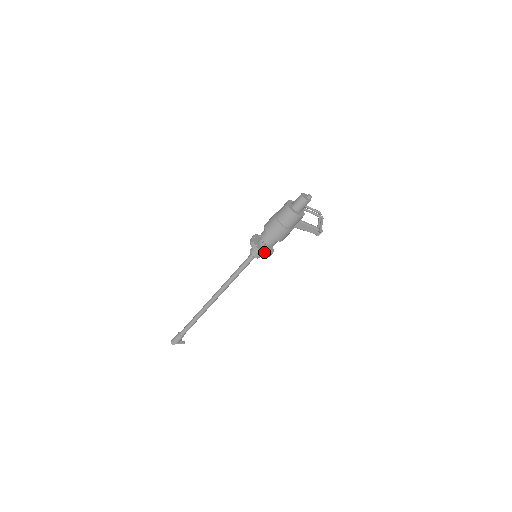
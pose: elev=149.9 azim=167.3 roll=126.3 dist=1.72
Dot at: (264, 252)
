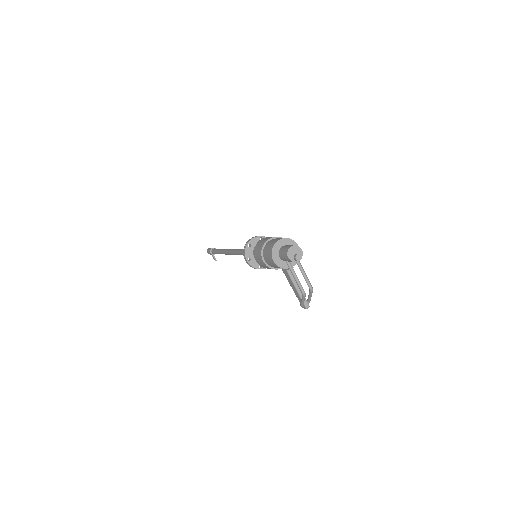
Dot at: (247, 257)
